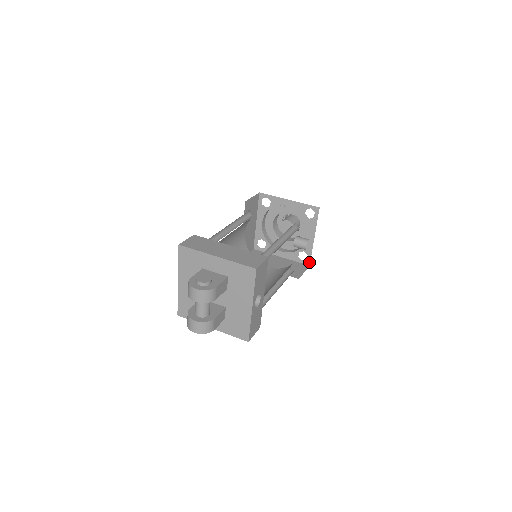
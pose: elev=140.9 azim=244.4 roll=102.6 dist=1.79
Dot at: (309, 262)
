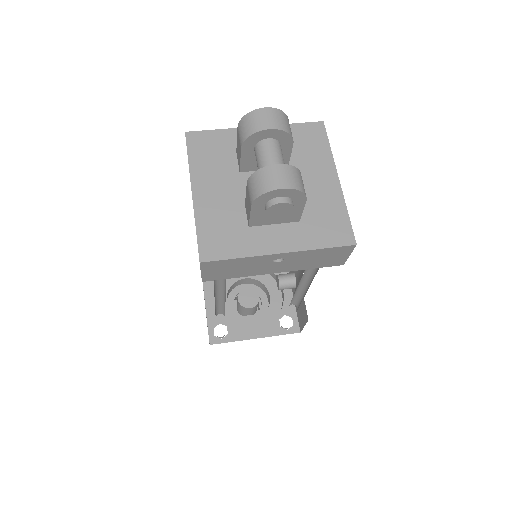
Dot at: (298, 328)
